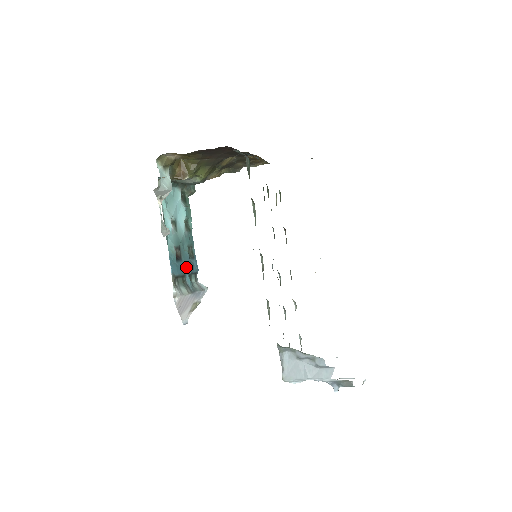
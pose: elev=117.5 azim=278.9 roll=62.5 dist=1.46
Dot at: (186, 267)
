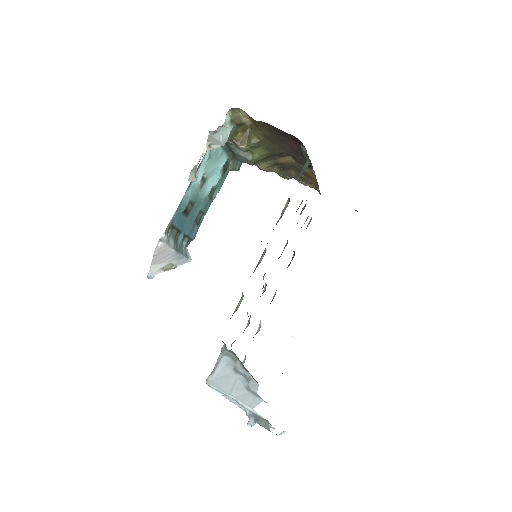
Dot at: (187, 226)
